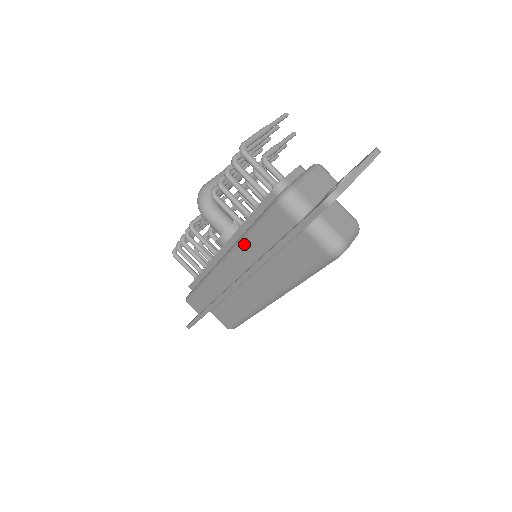
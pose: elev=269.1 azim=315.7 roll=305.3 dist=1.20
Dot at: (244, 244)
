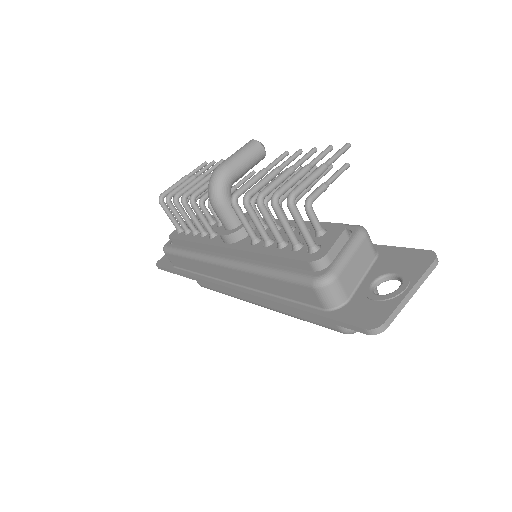
Dot at: (255, 275)
